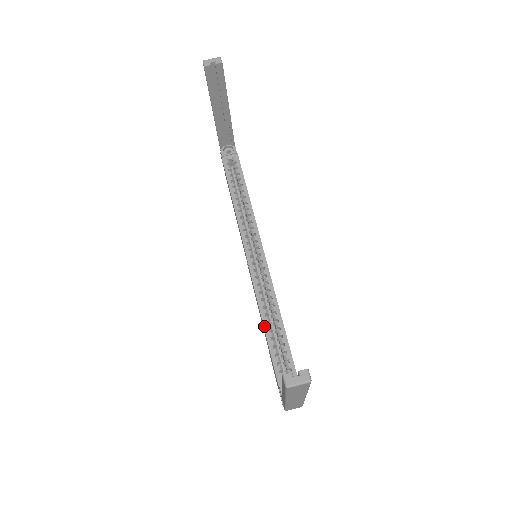
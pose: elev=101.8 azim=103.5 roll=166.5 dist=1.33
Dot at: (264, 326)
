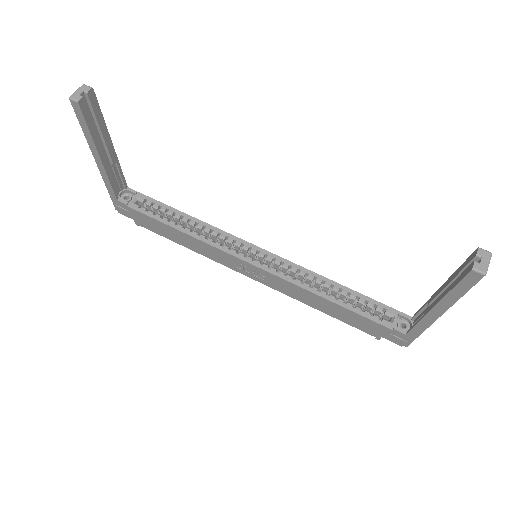
Dot at: (329, 300)
